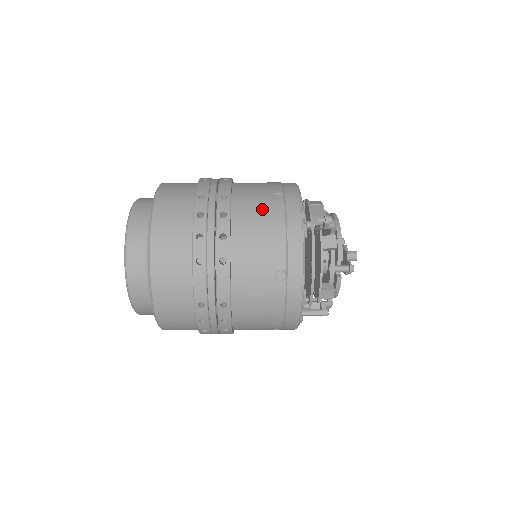
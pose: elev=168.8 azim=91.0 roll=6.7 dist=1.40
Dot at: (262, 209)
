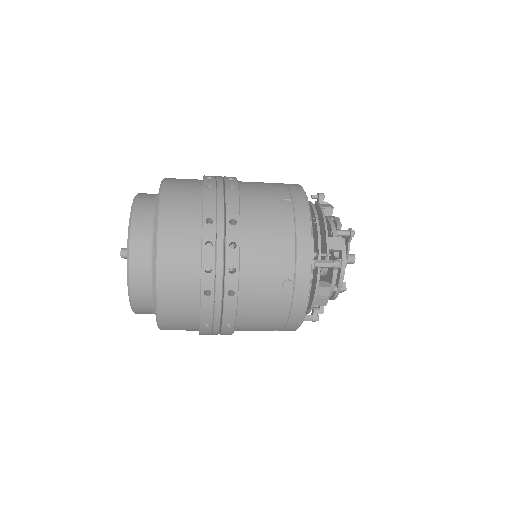
Dot at: occluded
